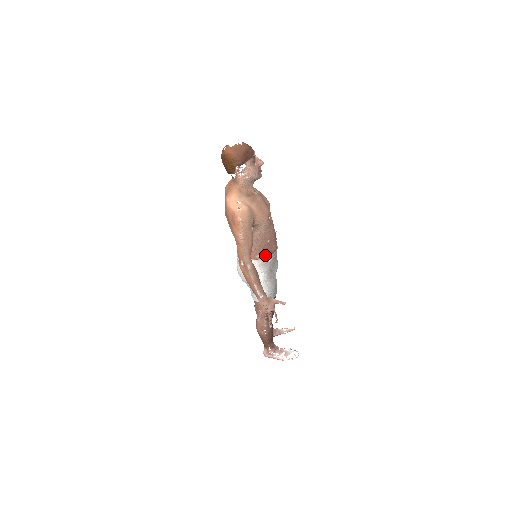
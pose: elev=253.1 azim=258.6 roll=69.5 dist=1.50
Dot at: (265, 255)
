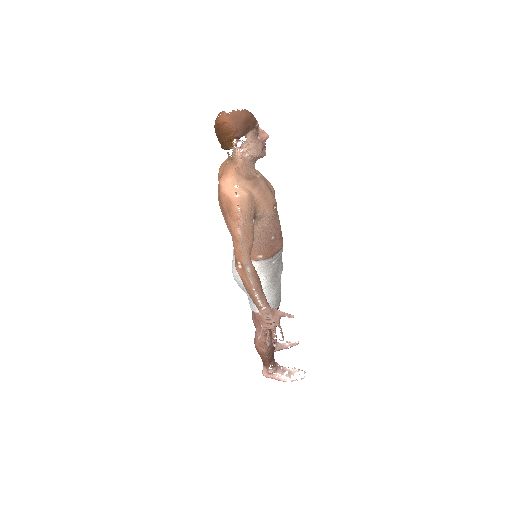
Dot at: (268, 255)
